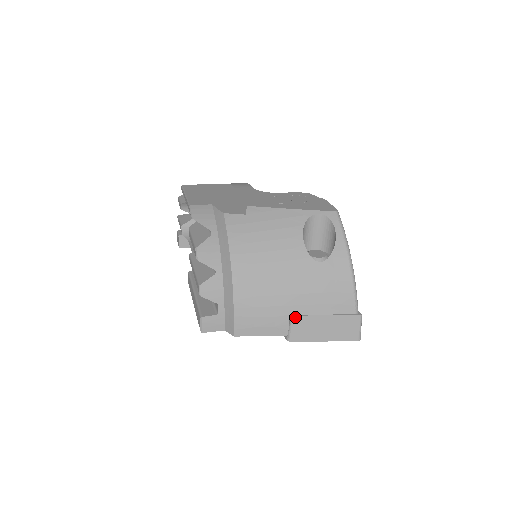
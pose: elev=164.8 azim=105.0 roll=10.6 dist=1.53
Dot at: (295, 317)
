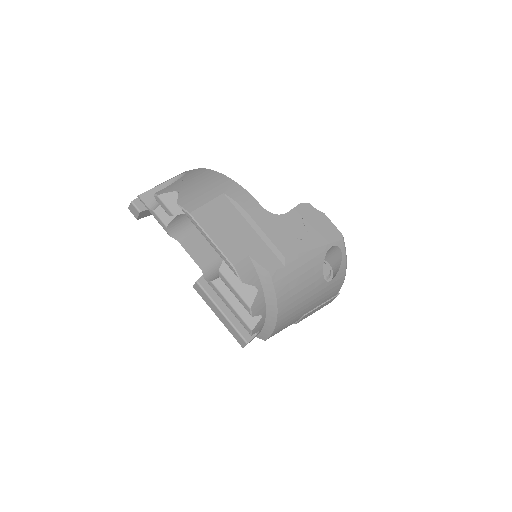
Dot at: occluded
